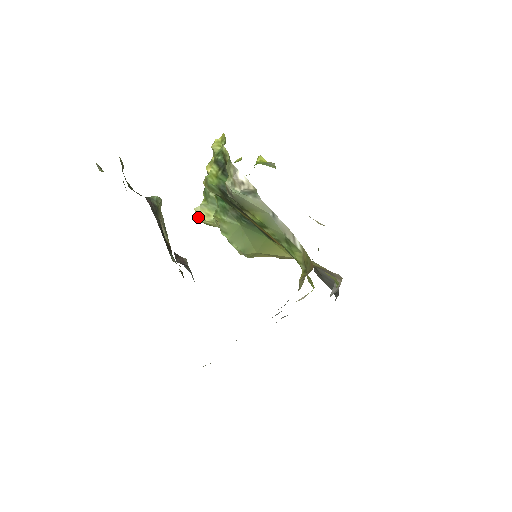
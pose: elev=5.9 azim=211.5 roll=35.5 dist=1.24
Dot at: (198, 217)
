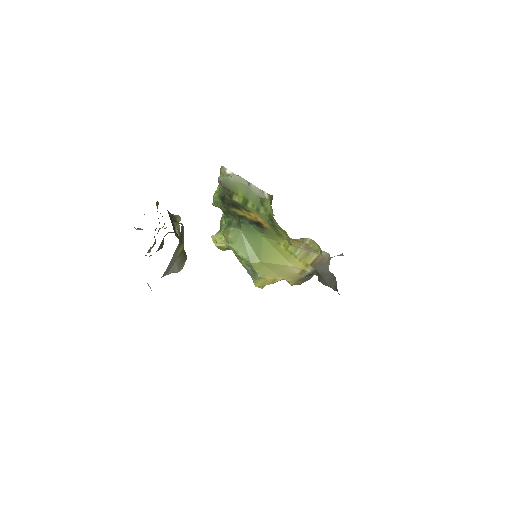
Dot at: (214, 243)
